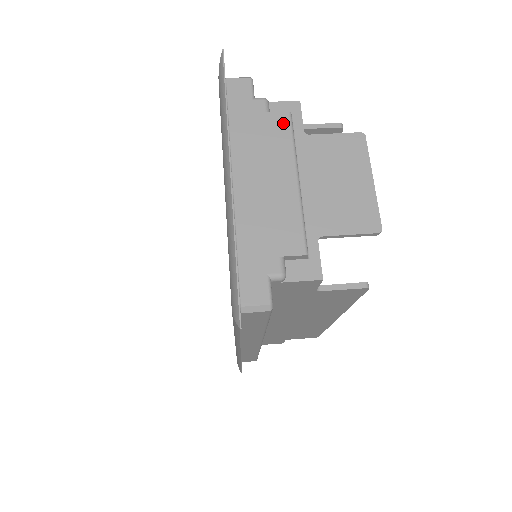
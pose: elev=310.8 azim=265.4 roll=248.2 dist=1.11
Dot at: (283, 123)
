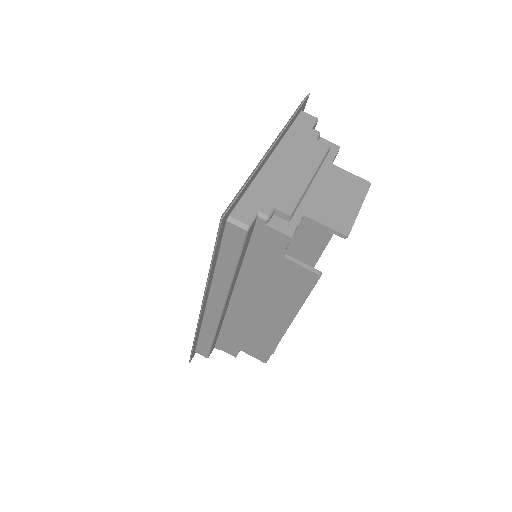
Dot at: (322, 148)
